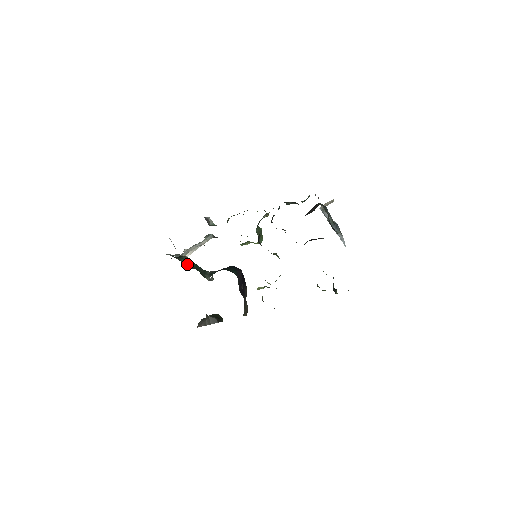
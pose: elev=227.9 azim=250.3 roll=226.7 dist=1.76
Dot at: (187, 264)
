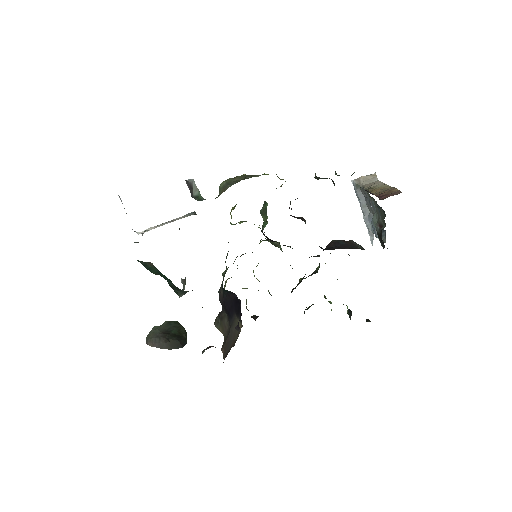
Dot at: (149, 269)
